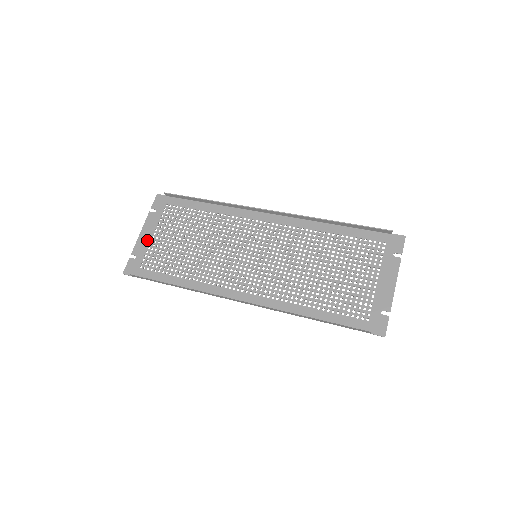
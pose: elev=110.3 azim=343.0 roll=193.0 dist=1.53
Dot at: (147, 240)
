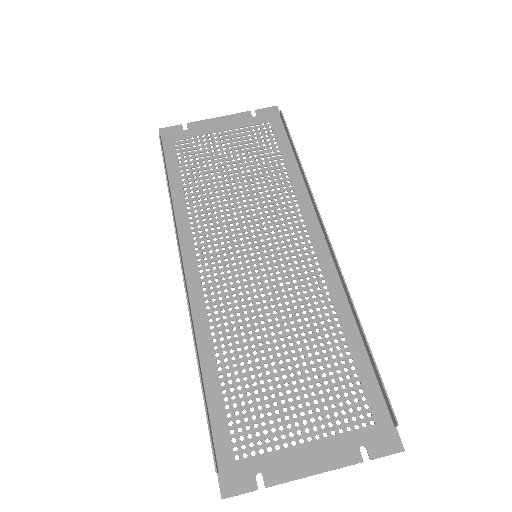
Dot at: (213, 128)
